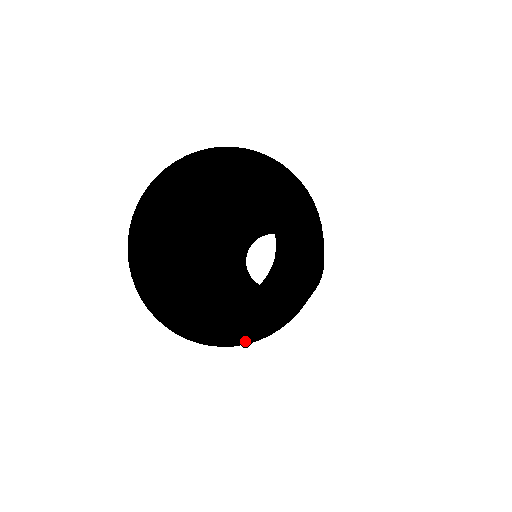
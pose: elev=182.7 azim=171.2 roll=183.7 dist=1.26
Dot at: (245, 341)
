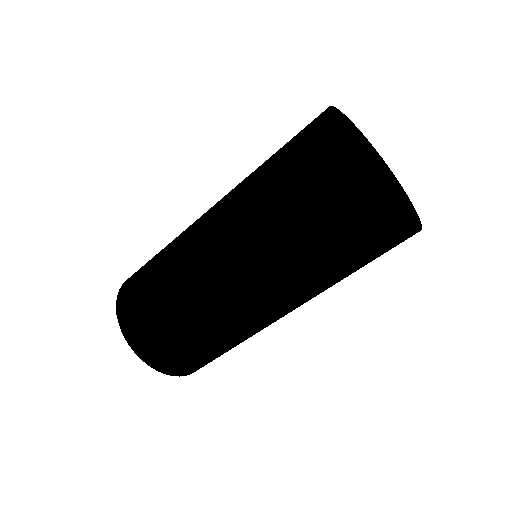
Dot at: (375, 185)
